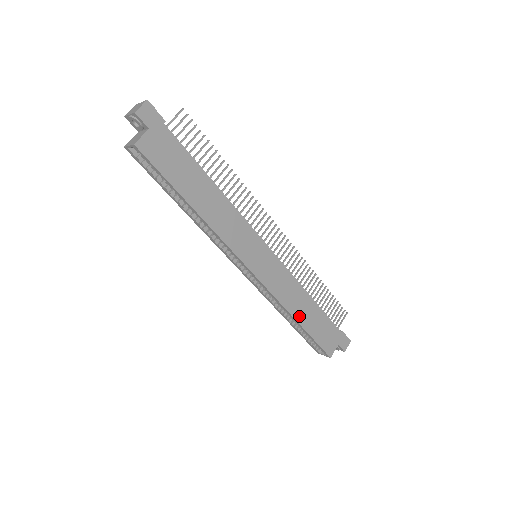
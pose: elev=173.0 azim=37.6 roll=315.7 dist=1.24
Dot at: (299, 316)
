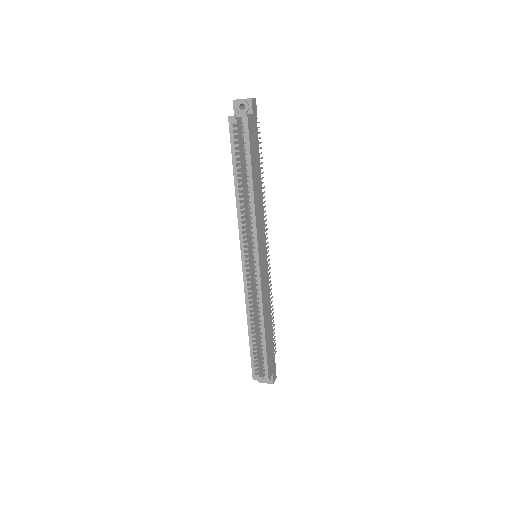
Dot at: (266, 325)
